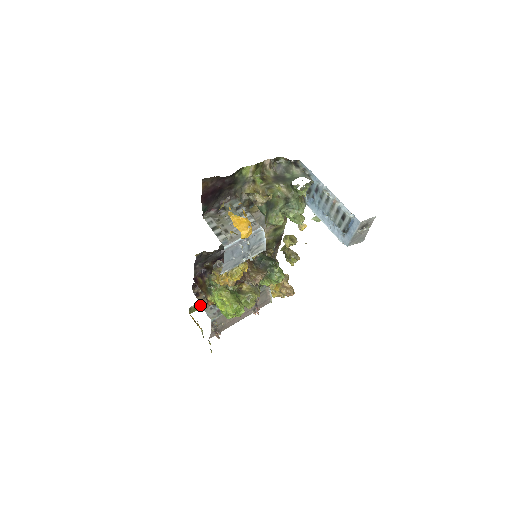
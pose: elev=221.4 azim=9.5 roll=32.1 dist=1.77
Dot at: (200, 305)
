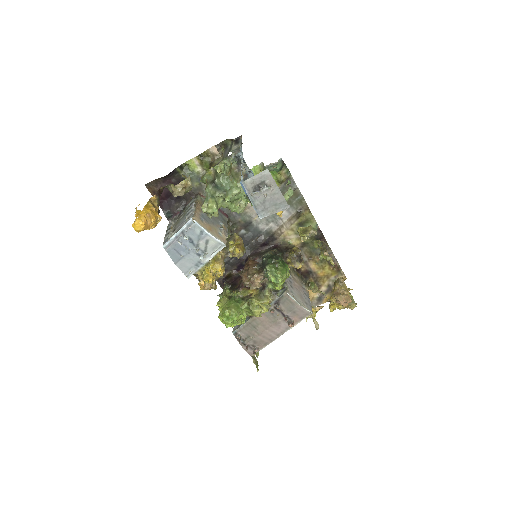
Dot at: occluded
